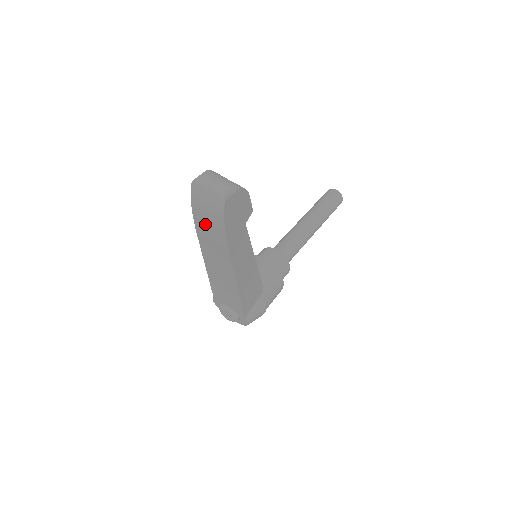
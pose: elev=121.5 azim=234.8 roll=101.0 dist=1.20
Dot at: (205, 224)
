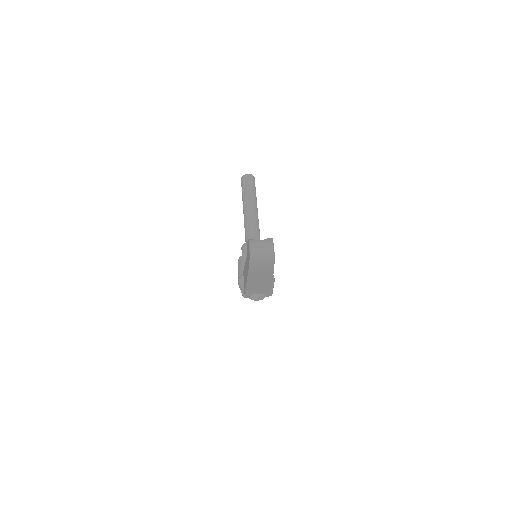
Dot at: (258, 268)
